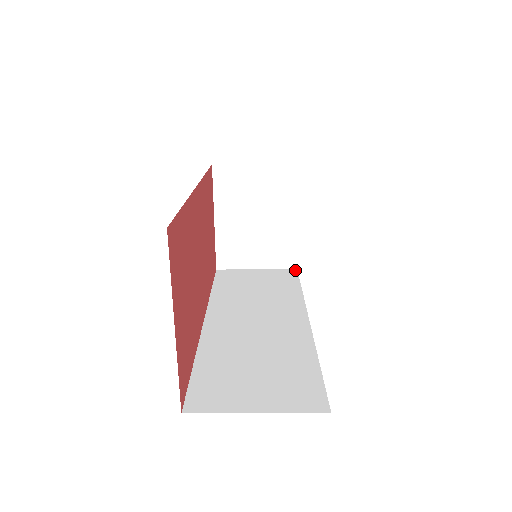
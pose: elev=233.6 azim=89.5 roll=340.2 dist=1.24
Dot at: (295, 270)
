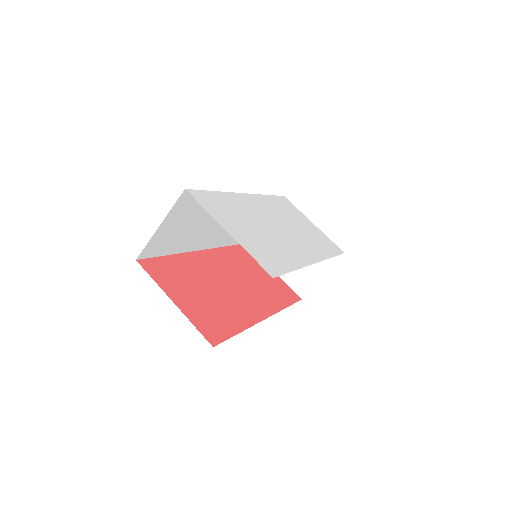
Dot at: occluded
